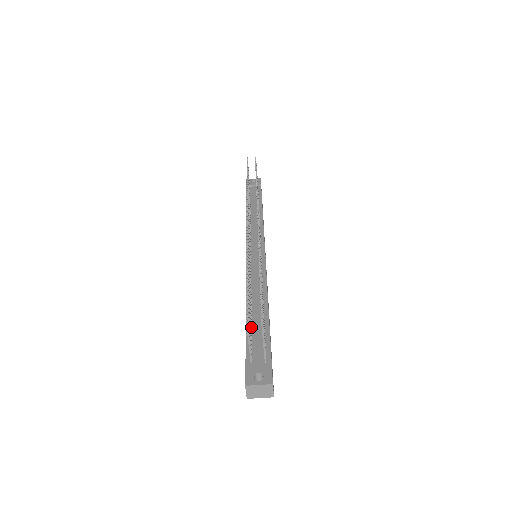
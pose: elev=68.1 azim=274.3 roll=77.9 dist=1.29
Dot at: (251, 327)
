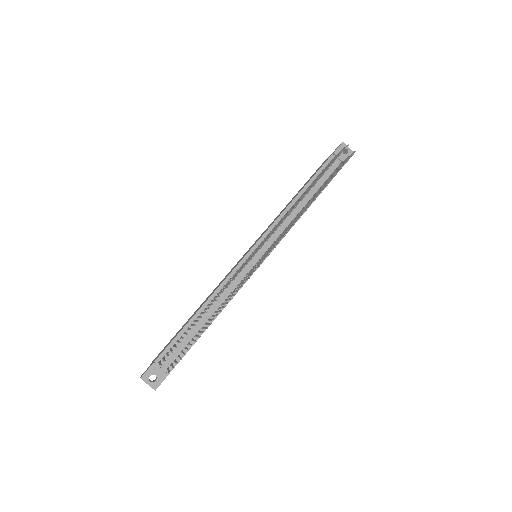
Dot at: occluded
